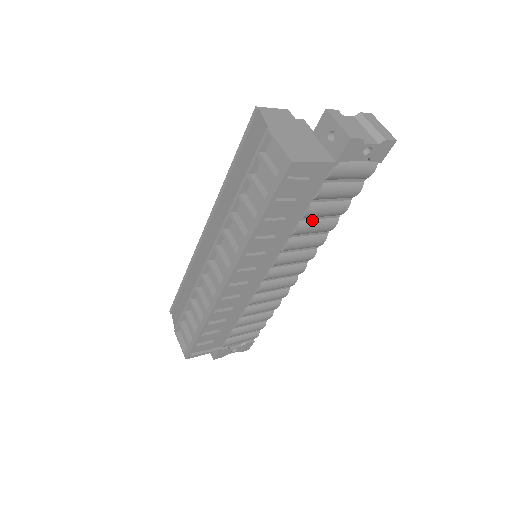
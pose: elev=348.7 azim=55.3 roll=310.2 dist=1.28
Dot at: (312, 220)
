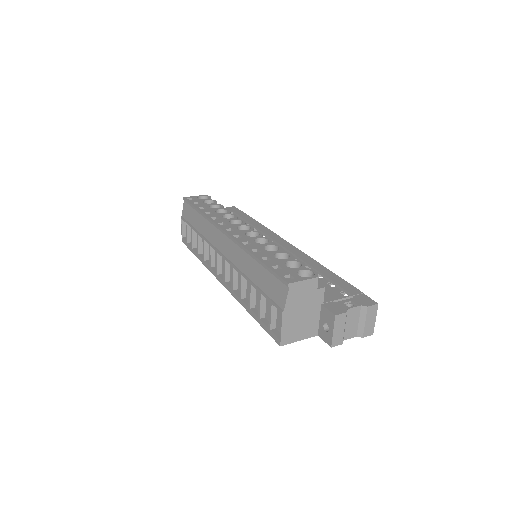
Dot at: occluded
